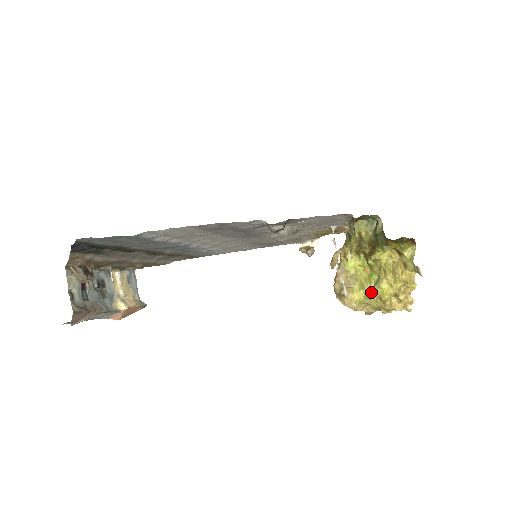
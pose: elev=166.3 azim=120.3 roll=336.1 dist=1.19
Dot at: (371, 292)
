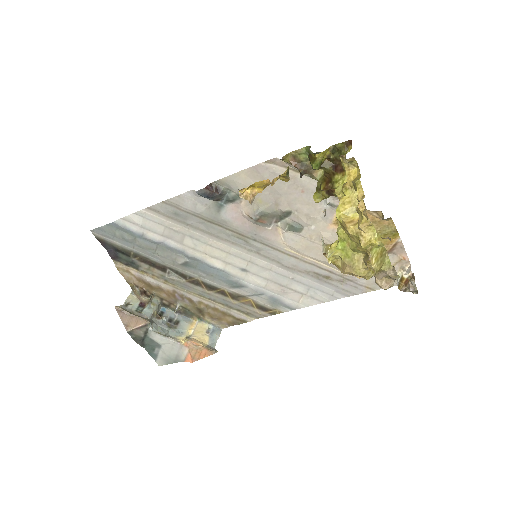
Dot at: (338, 228)
